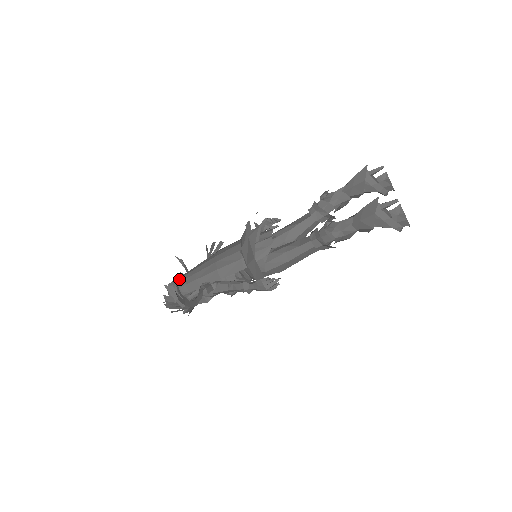
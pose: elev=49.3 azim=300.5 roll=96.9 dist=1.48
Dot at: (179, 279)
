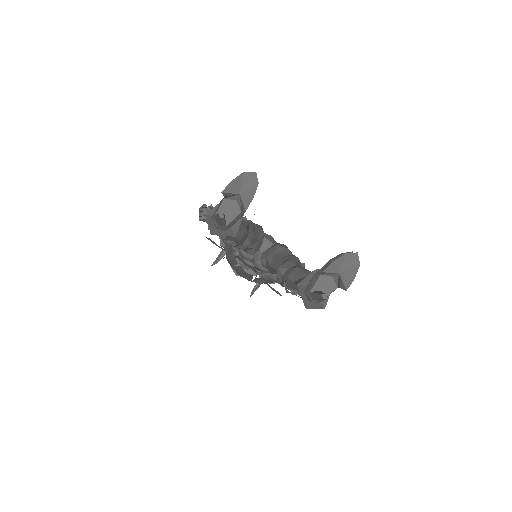
Dot at: occluded
